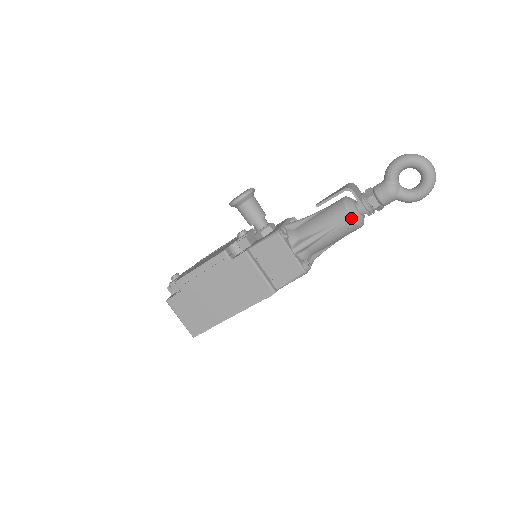
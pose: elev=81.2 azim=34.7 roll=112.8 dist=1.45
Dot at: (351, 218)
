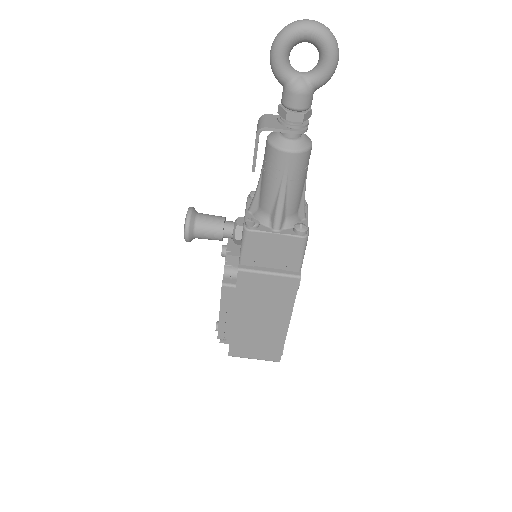
Dot at: (291, 154)
